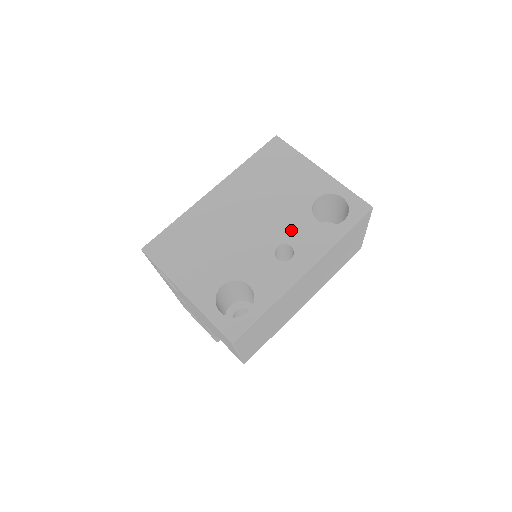
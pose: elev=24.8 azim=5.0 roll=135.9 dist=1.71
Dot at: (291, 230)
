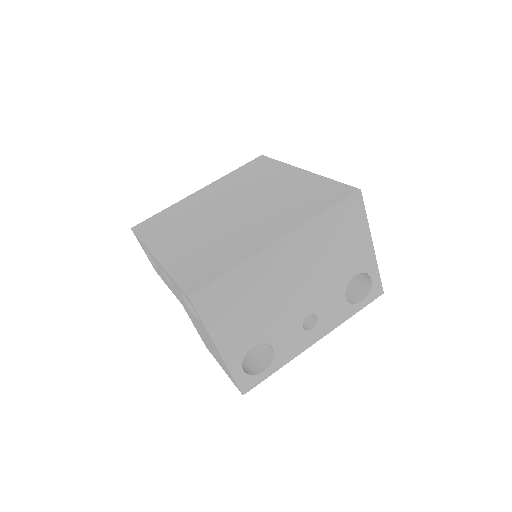
Dot at: (324, 303)
